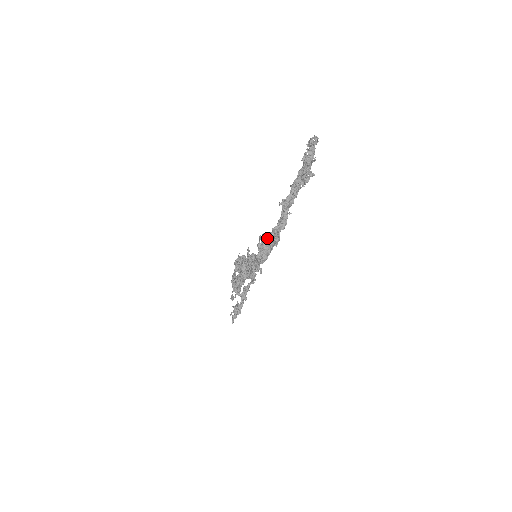
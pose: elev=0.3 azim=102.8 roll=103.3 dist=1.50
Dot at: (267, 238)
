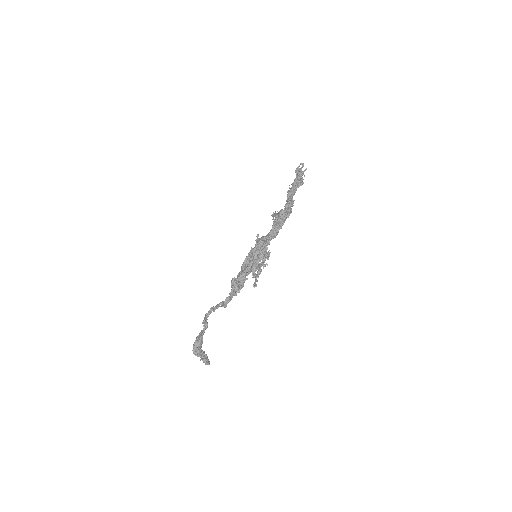
Dot at: (282, 210)
